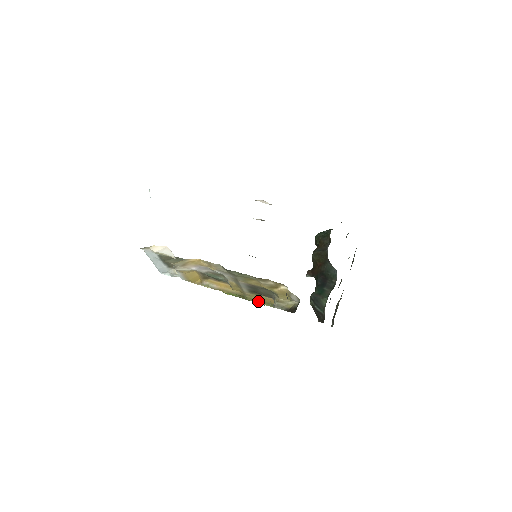
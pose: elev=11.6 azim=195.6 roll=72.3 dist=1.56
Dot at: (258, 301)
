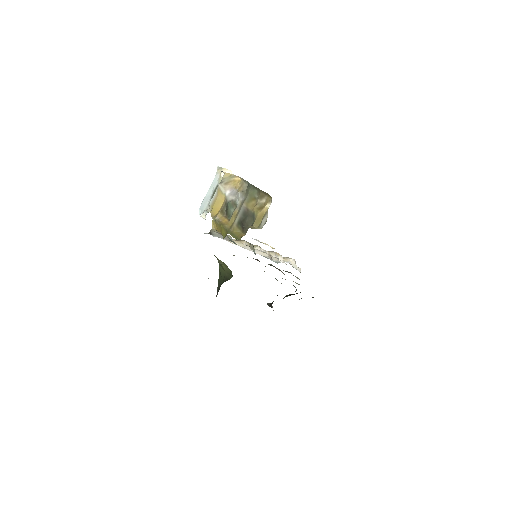
Dot at: (234, 235)
